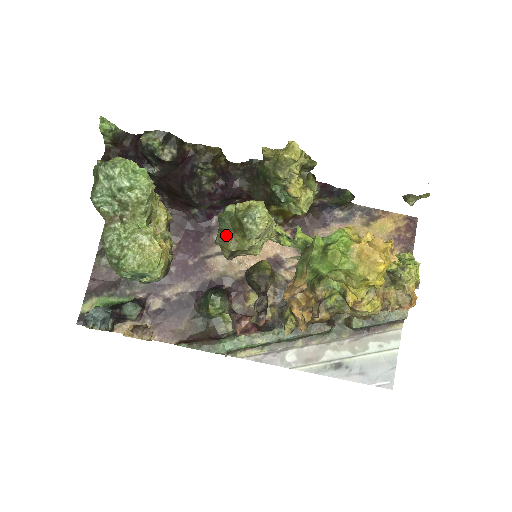
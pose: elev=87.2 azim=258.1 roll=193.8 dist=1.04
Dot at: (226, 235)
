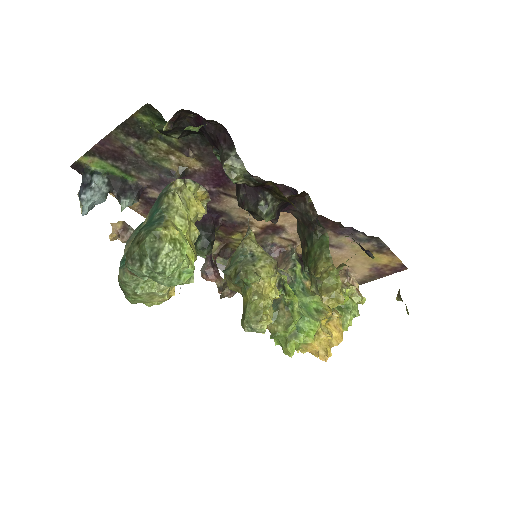
Dot at: occluded
